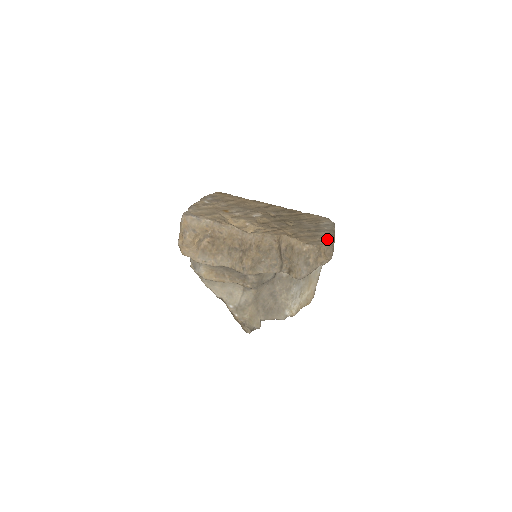
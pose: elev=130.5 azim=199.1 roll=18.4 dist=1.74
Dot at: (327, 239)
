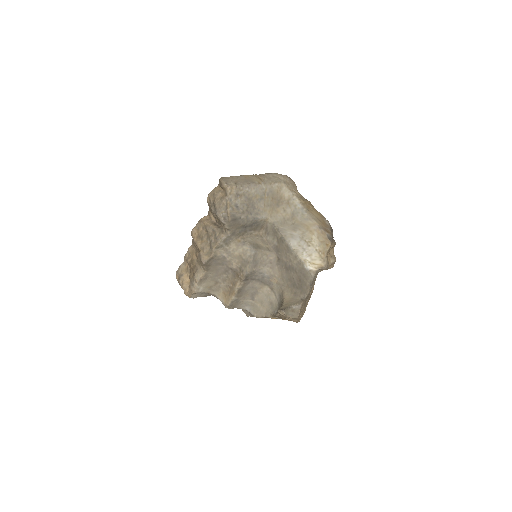
Dot at: occluded
